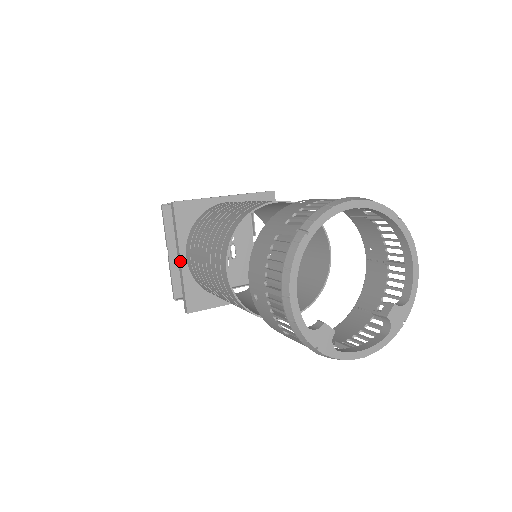
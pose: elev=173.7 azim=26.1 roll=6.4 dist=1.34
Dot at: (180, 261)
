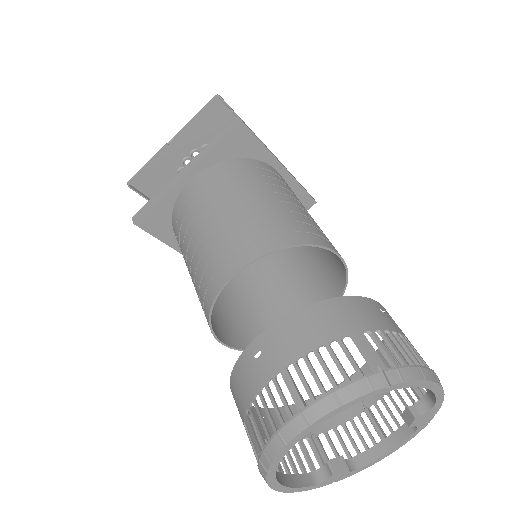
Dot at: occluded
